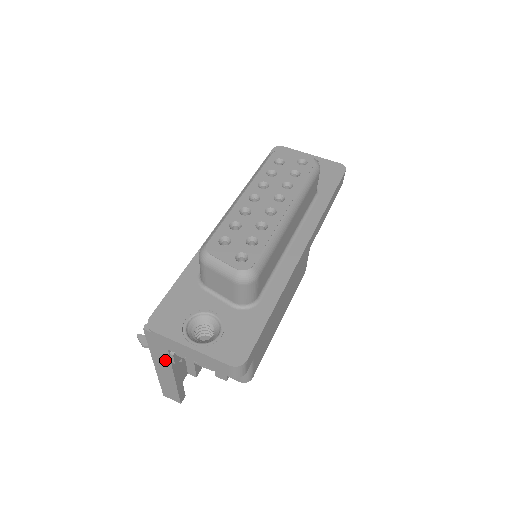
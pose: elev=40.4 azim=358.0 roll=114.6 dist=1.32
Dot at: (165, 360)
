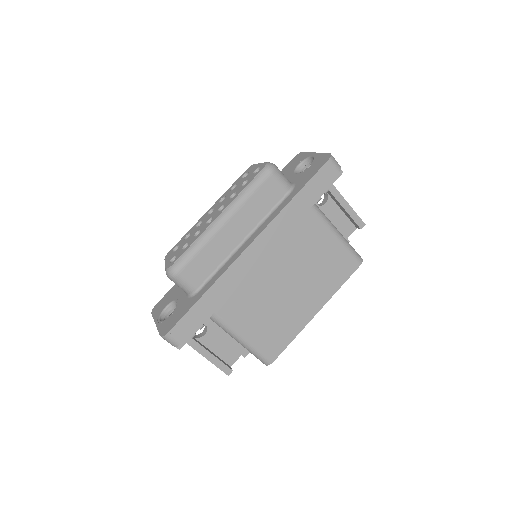
Dot at: occluded
